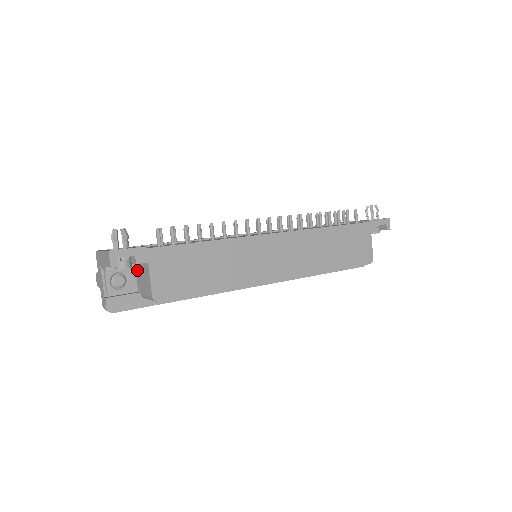
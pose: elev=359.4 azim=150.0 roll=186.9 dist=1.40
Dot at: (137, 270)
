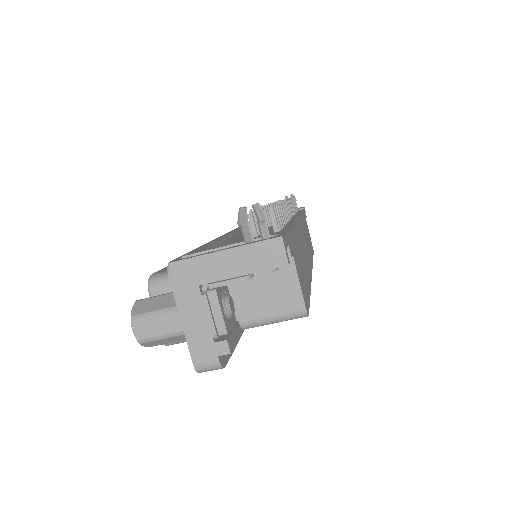
Dot at: occluded
